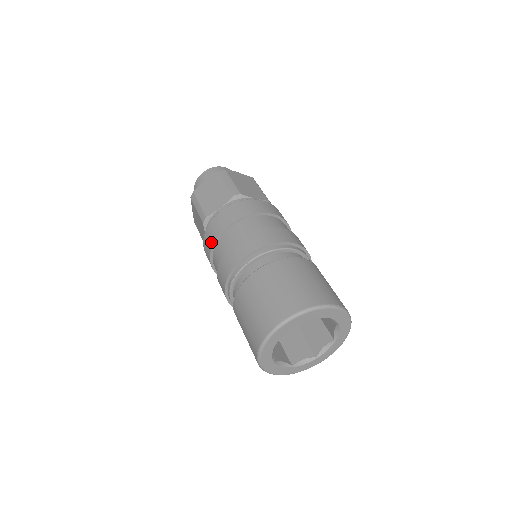
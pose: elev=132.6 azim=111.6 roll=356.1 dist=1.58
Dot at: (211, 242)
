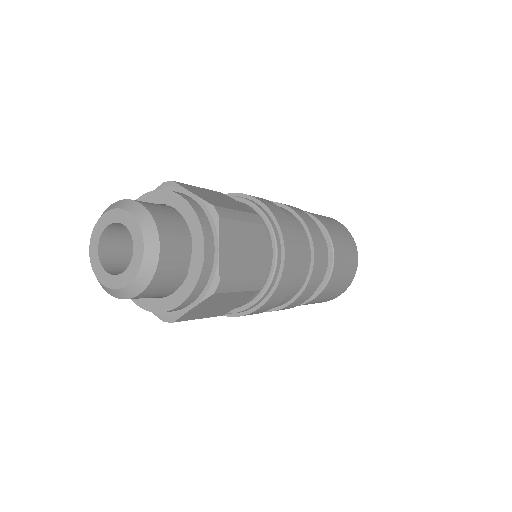
Dot at: occluded
